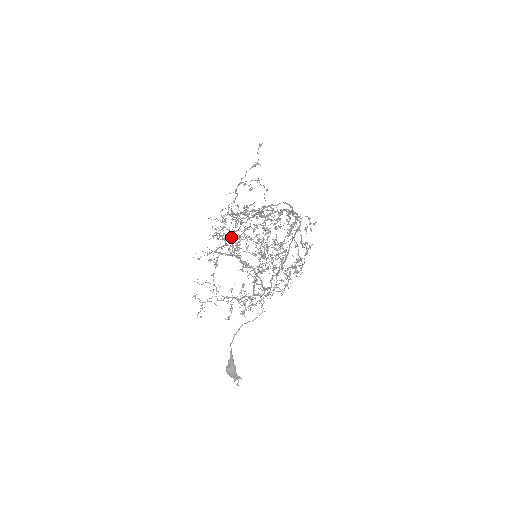
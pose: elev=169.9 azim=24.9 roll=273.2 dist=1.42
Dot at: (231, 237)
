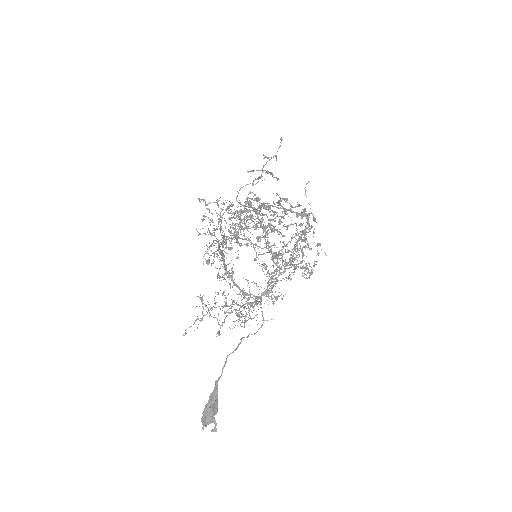
Dot at: (245, 228)
